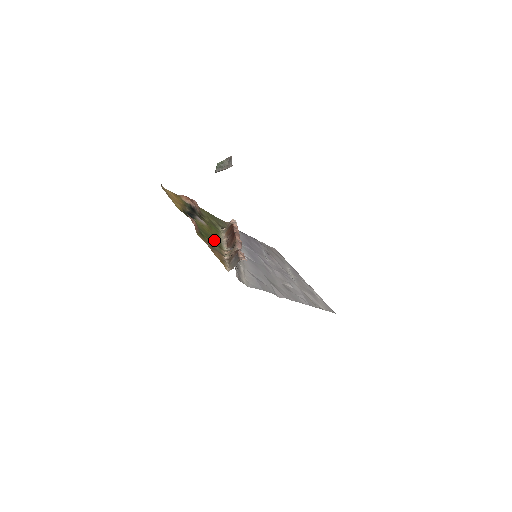
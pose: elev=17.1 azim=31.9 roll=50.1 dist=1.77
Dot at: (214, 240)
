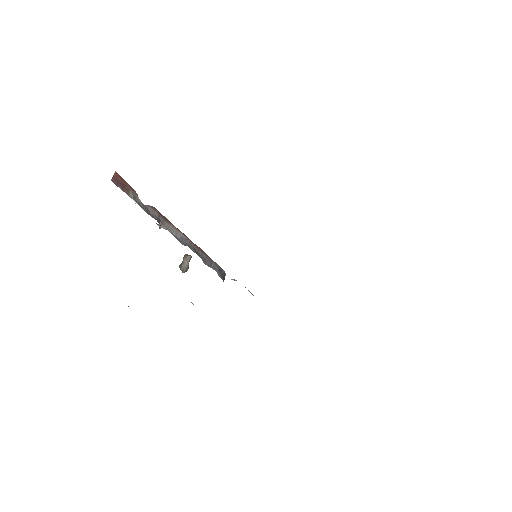
Dot at: occluded
